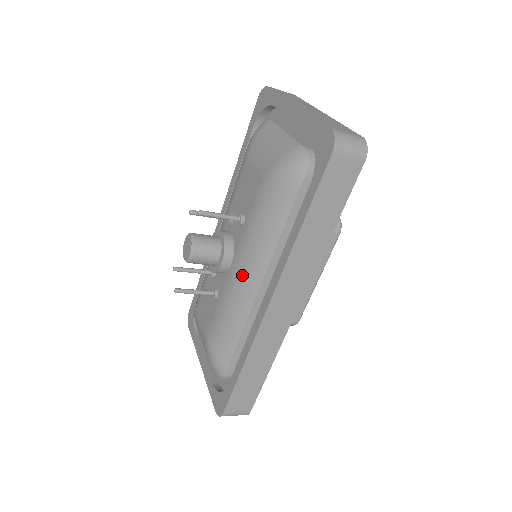
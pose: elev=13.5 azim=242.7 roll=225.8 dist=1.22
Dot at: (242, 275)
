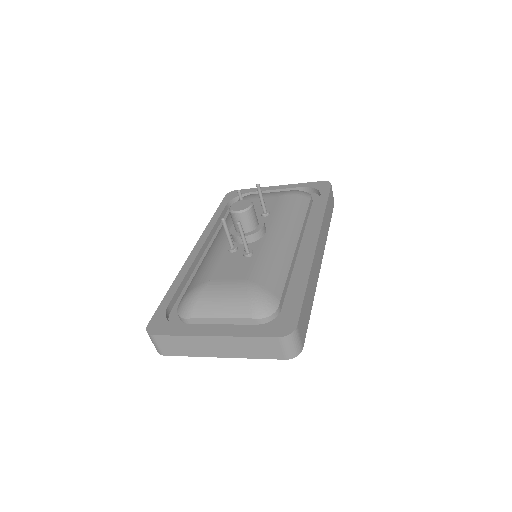
Dot at: (282, 234)
